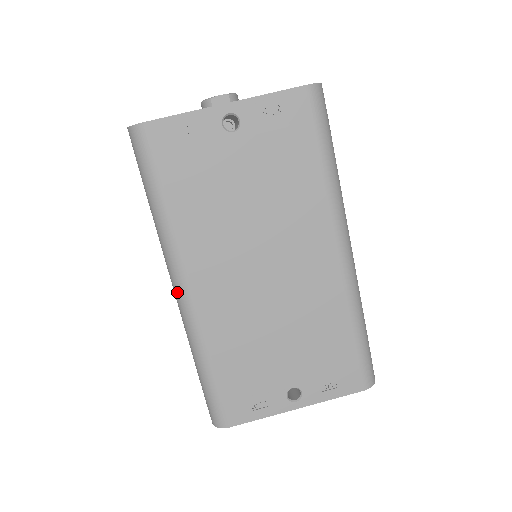
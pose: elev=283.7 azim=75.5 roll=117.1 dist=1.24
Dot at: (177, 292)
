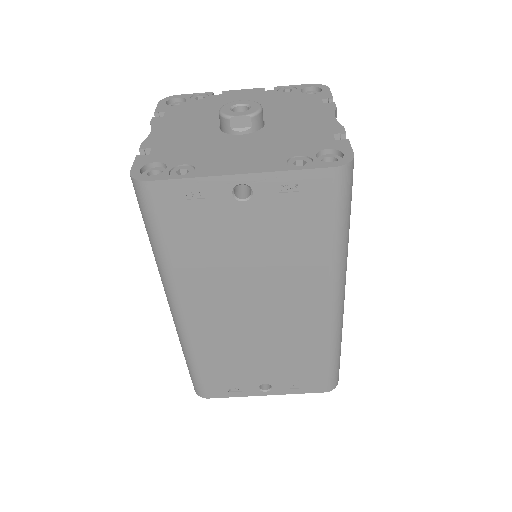
Dot at: (172, 311)
